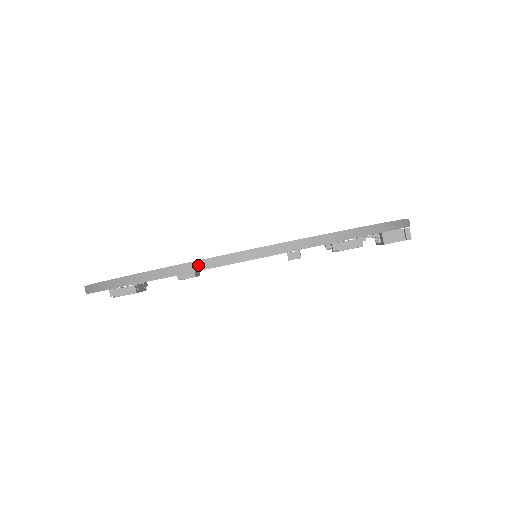
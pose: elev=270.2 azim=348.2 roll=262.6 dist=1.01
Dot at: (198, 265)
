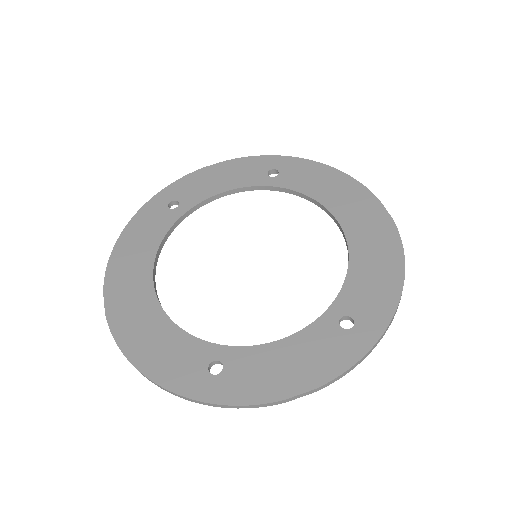
Dot at: (288, 400)
